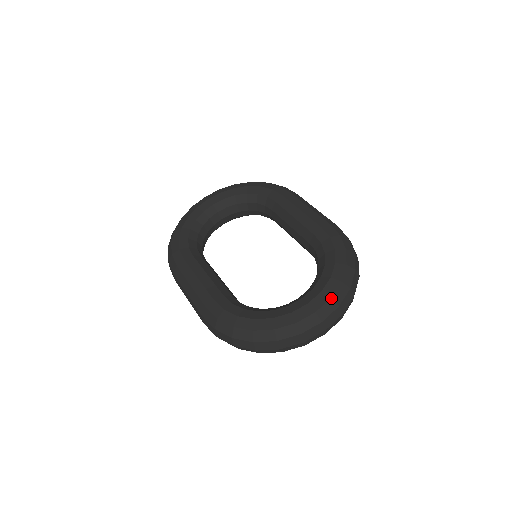
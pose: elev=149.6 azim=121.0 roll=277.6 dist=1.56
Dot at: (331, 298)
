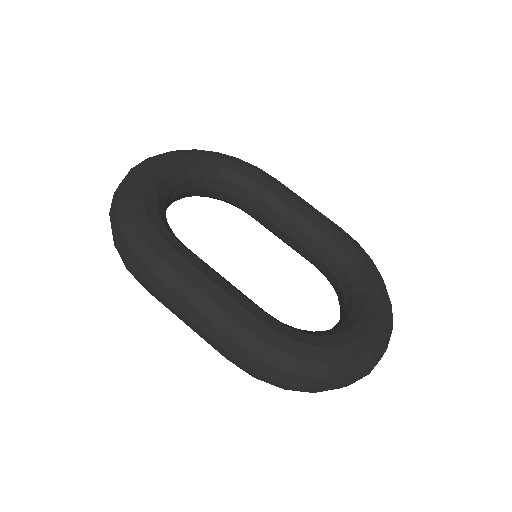
Dot at: (390, 318)
